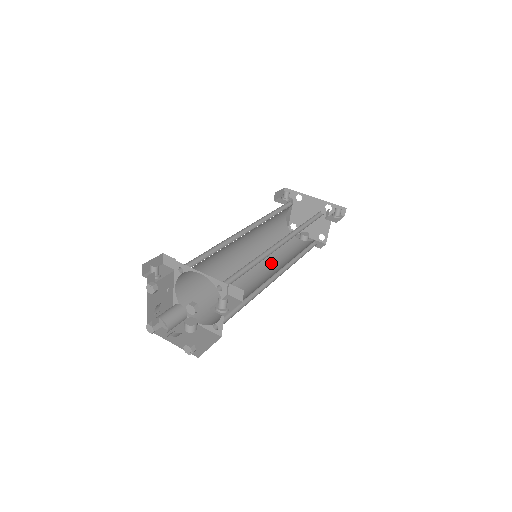
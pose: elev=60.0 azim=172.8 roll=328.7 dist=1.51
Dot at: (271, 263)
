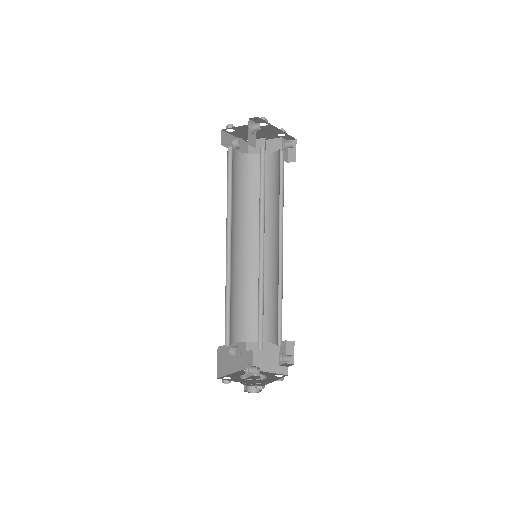
Dot at: (236, 220)
